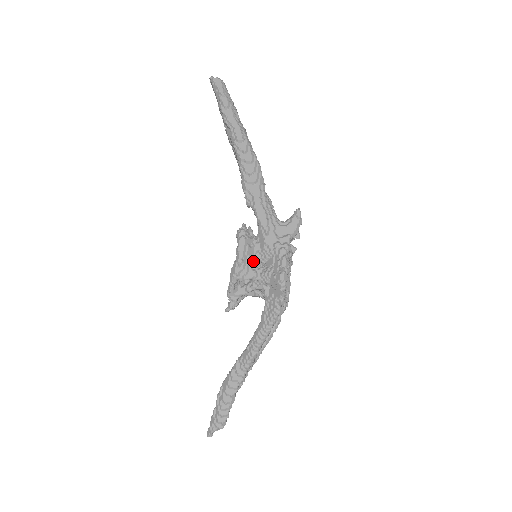
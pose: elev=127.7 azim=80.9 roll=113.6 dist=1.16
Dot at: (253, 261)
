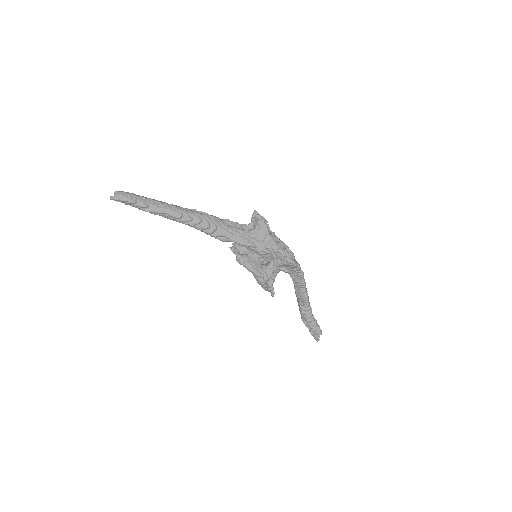
Dot at: (261, 264)
